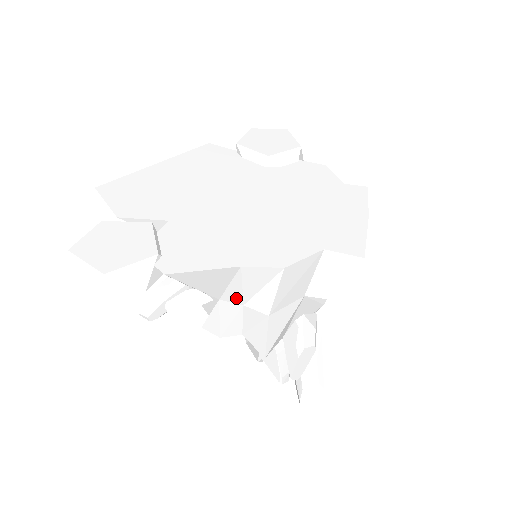
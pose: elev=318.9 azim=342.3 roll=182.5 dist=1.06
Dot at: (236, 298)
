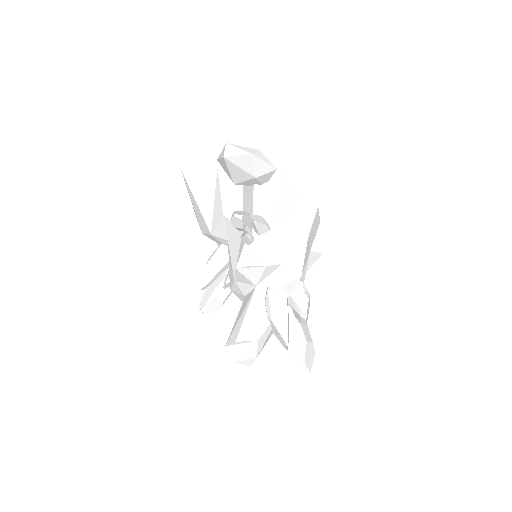
Dot at: (289, 225)
